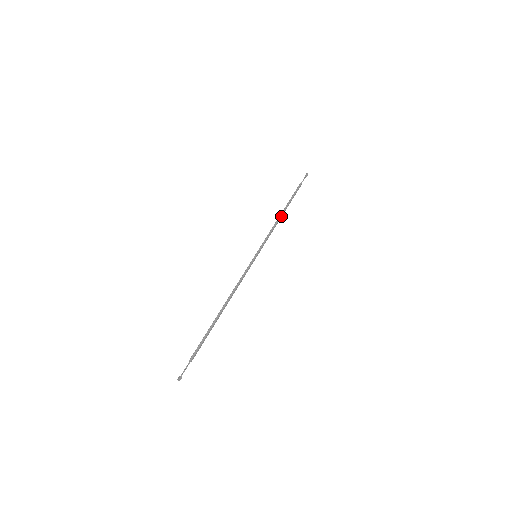
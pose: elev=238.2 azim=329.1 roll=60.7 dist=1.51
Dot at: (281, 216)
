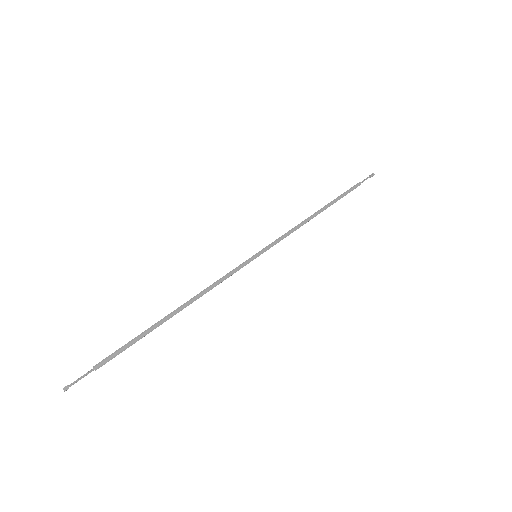
Dot at: (314, 215)
